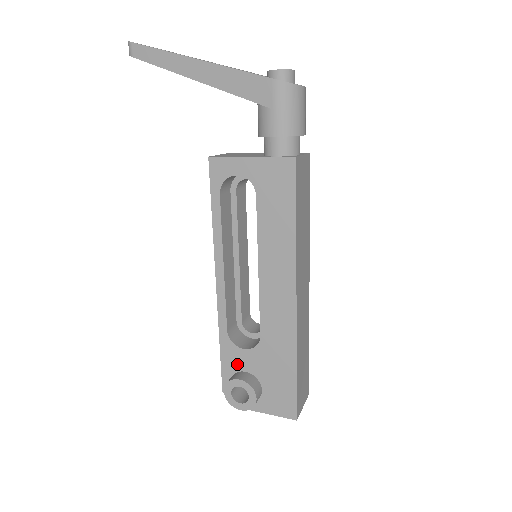
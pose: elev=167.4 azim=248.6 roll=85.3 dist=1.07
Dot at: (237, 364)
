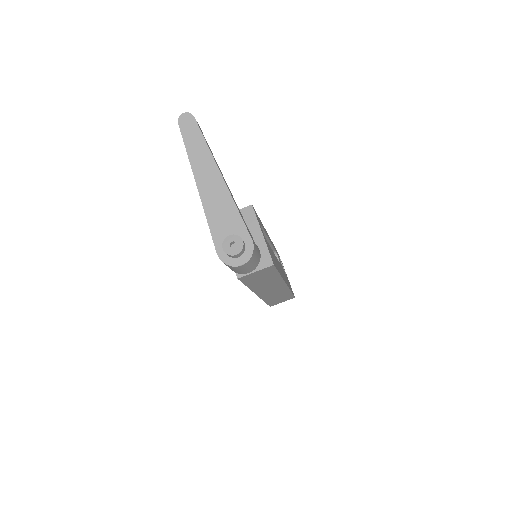
Dot at: occluded
